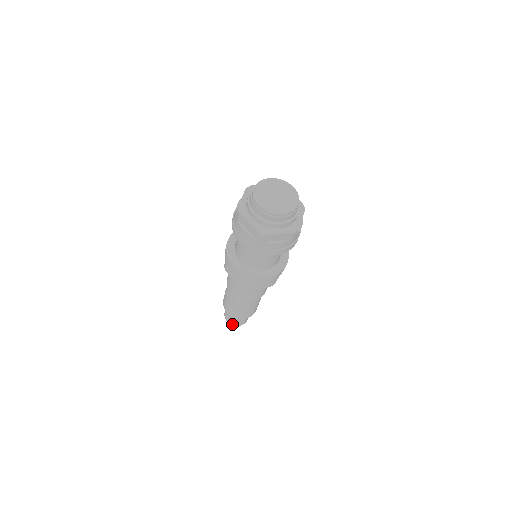
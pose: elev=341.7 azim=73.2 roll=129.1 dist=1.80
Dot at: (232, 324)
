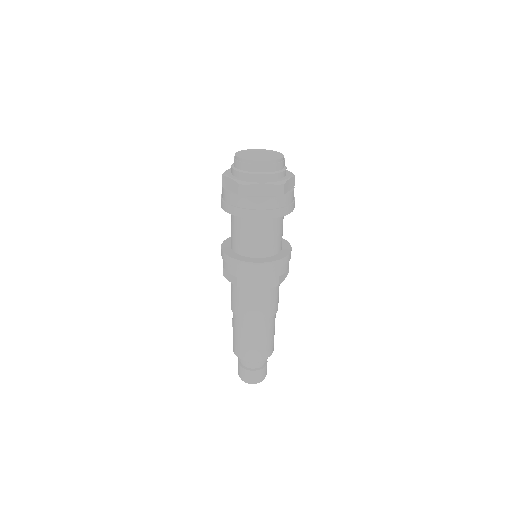
Dot at: (245, 379)
